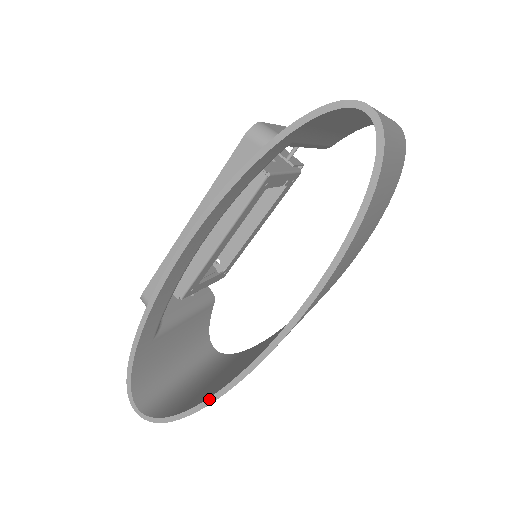
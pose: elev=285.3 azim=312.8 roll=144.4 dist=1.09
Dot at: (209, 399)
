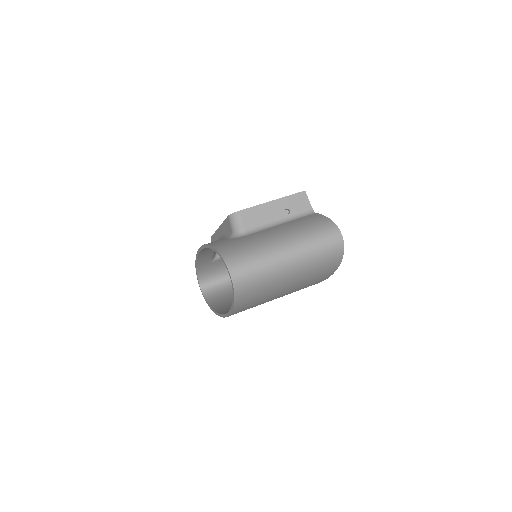
Dot at: (212, 309)
